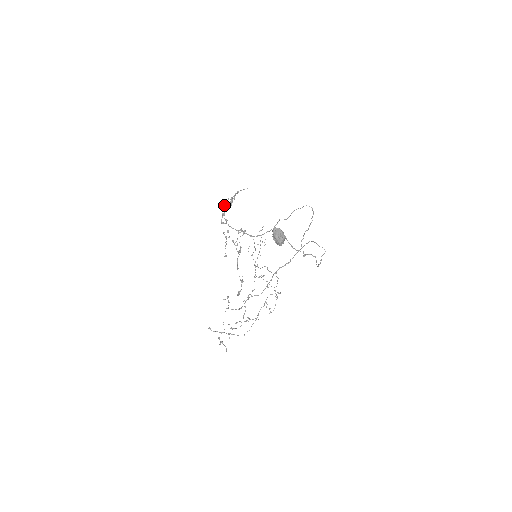
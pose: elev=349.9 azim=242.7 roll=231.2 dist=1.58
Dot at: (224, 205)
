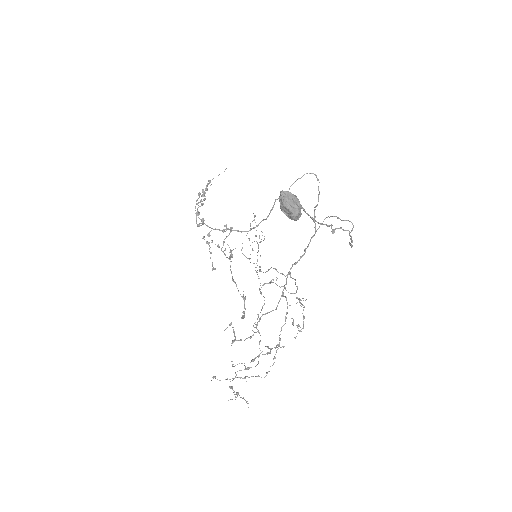
Dot at: occluded
